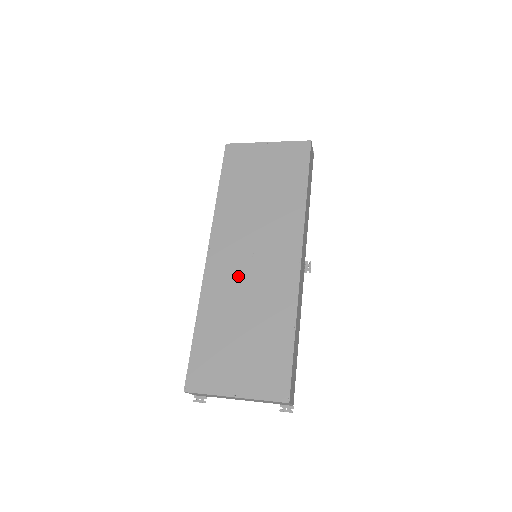
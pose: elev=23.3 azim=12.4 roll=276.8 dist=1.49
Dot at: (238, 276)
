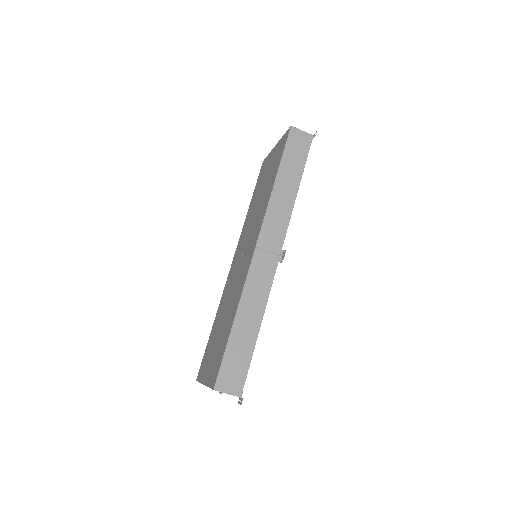
Dot at: (233, 277)
